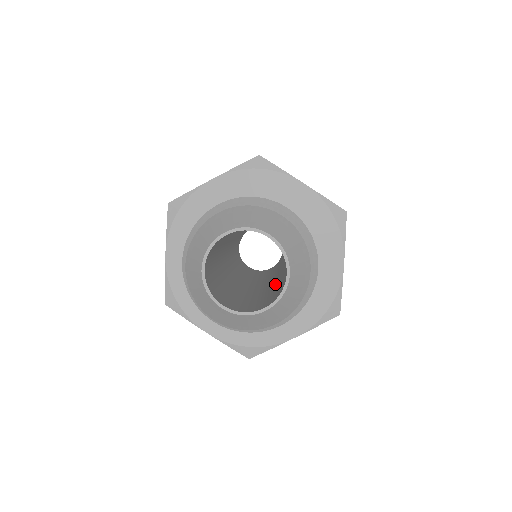
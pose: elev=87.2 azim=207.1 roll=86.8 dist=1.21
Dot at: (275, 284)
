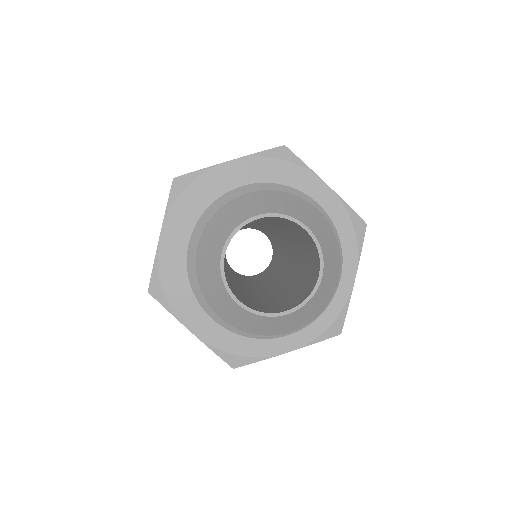
Dot at: (297, 256)
